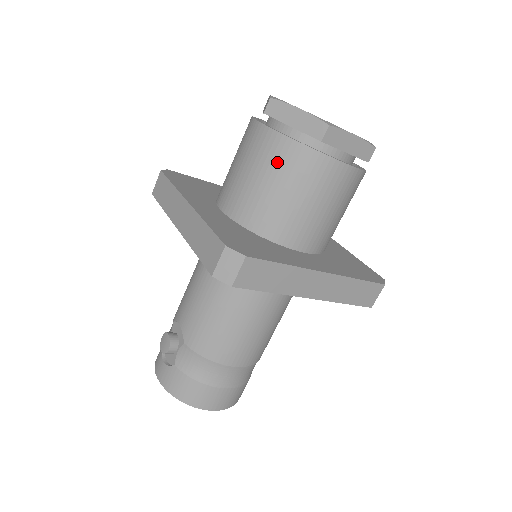
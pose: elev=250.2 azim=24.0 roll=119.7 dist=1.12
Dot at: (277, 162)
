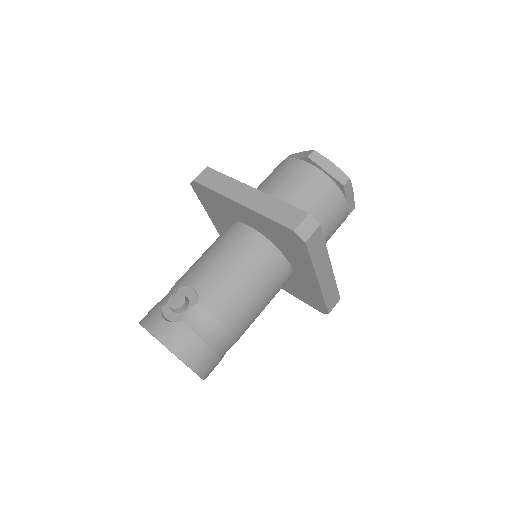
Dot at: (316, 187)
